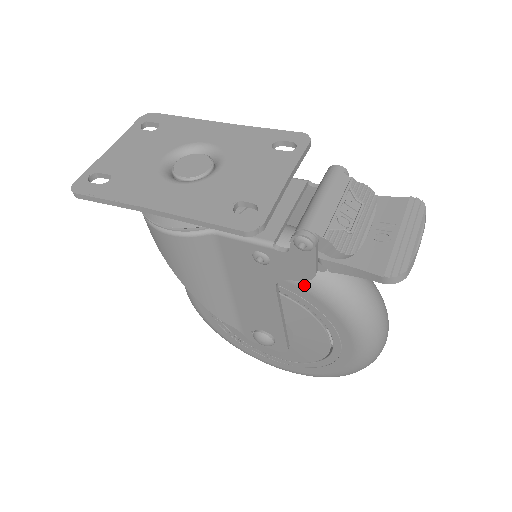
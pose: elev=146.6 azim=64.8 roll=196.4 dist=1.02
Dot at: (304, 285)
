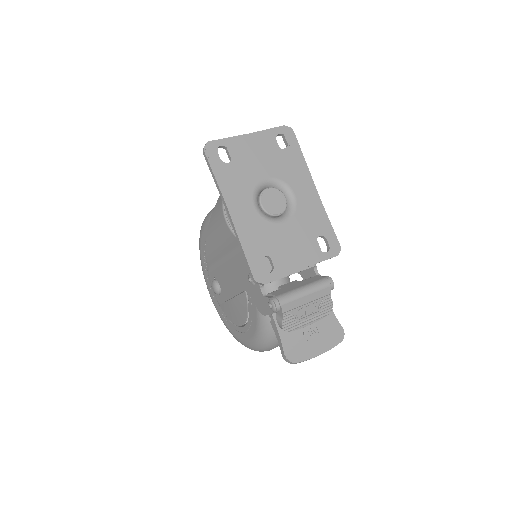
Dot at: occluded
